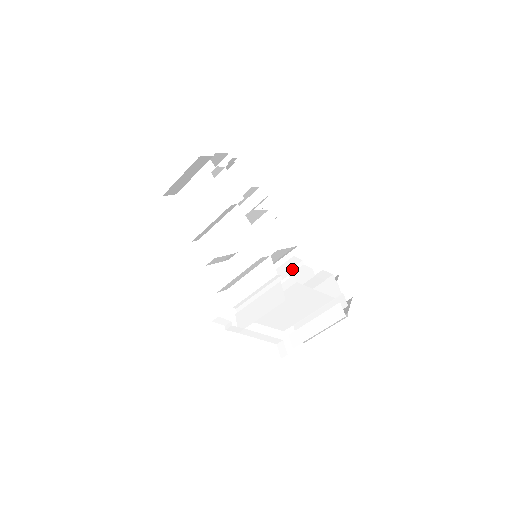
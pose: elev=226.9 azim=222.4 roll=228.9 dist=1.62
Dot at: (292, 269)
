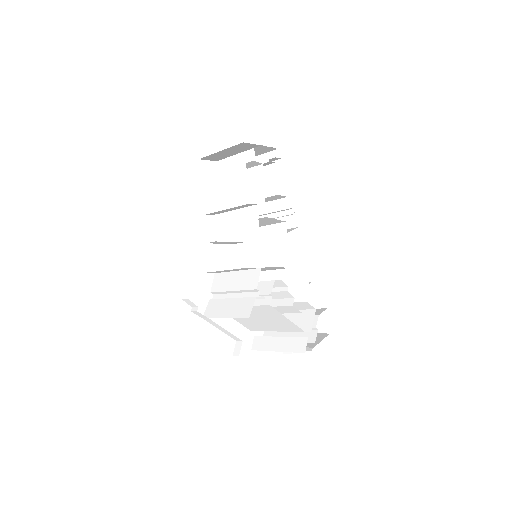
Dot at: (276, 288)
